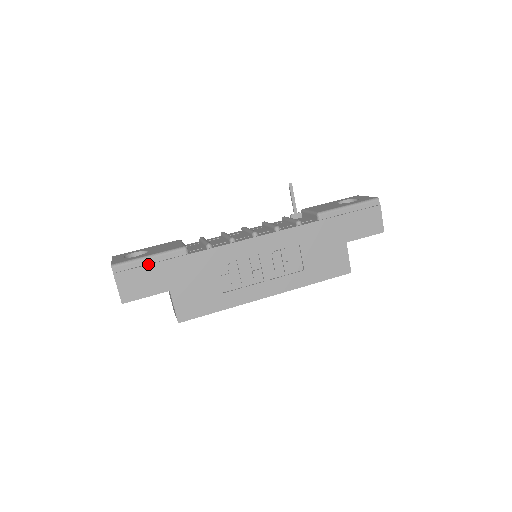
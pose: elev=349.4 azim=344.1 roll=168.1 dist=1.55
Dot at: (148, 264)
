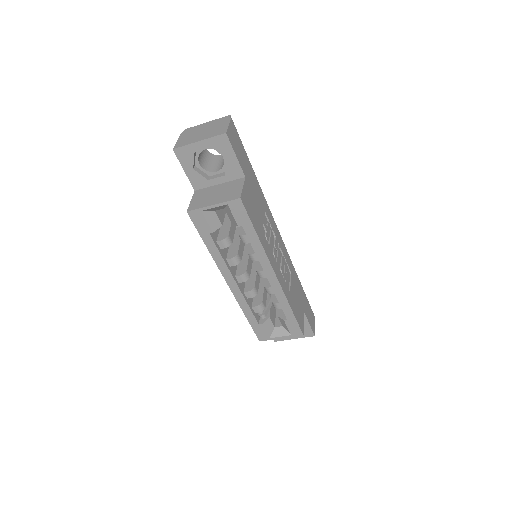
Dot at: (244, 149)
